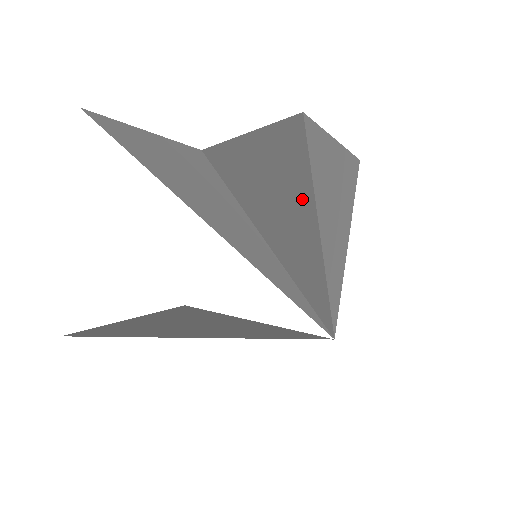
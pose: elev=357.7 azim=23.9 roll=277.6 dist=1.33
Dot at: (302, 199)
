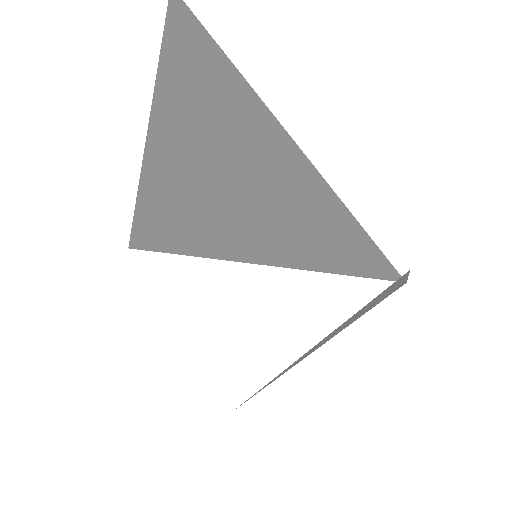
Dot at: (246, 121)
